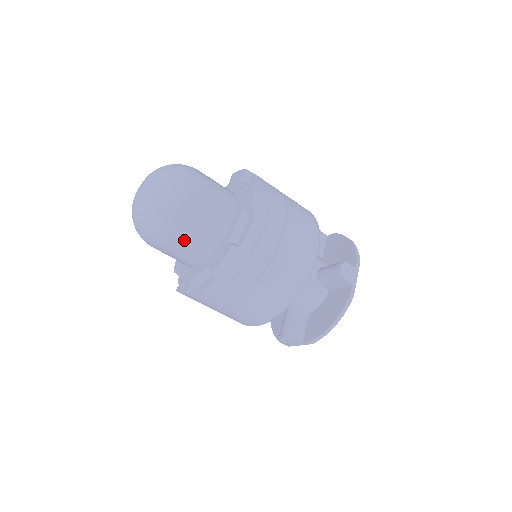
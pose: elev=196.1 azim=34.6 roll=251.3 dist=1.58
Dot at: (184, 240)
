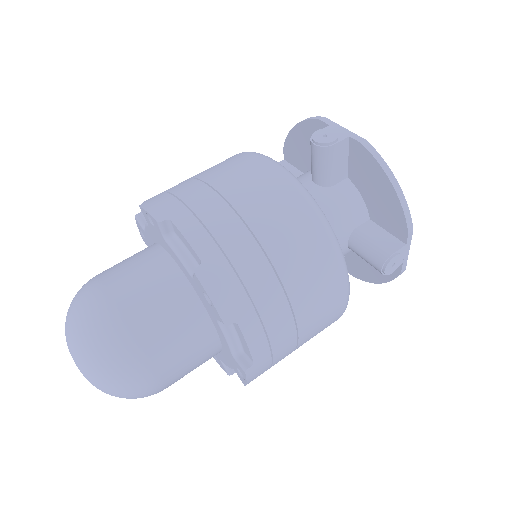
Dot at: (164, 339)
